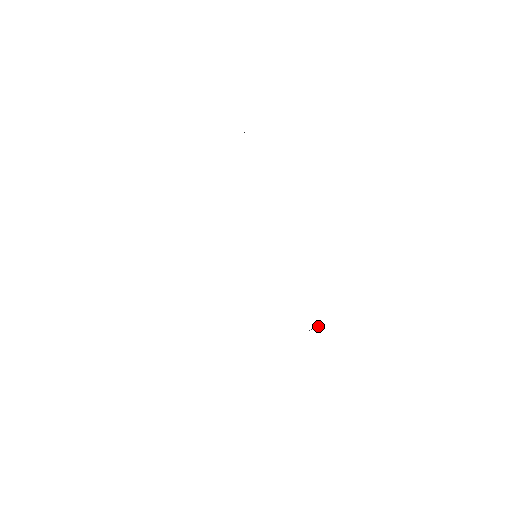
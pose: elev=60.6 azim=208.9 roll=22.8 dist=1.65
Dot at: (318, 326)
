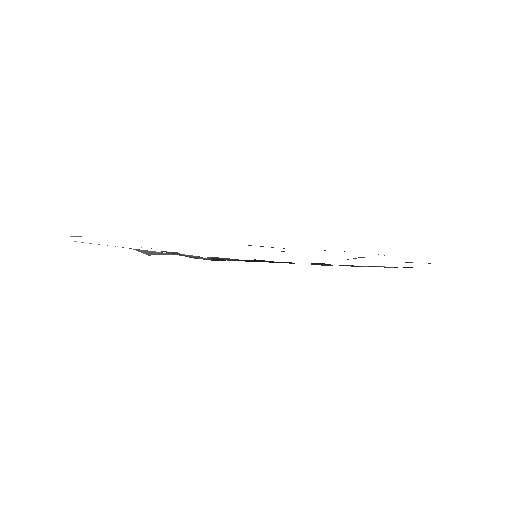
Dot at: (407, 267)
